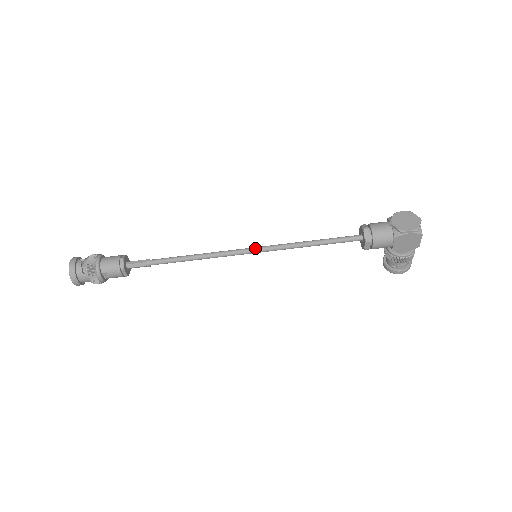
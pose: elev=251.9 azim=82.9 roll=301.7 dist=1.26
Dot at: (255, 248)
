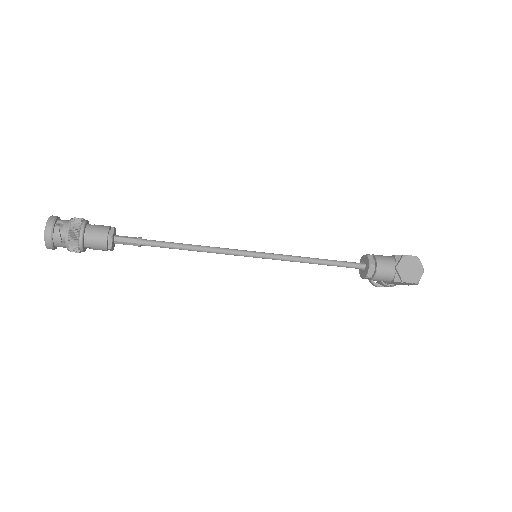
Dot at: (259, 254)
